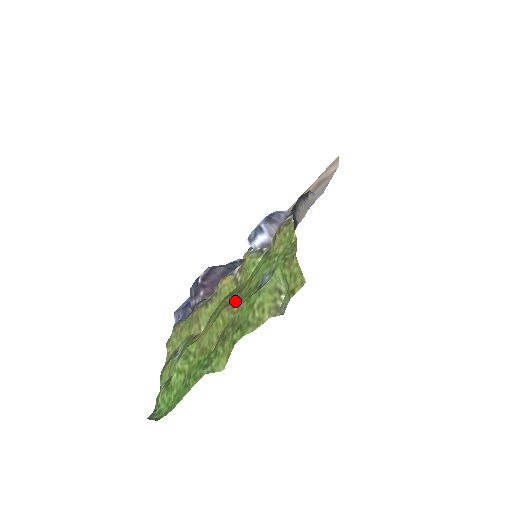
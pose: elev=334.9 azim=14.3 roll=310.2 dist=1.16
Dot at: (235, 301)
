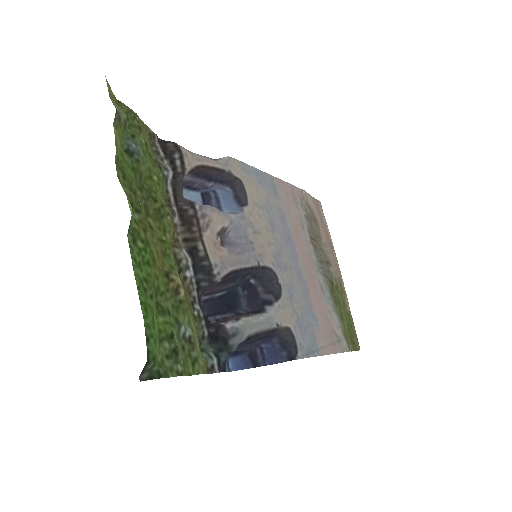
Dot at: (143, 196)
